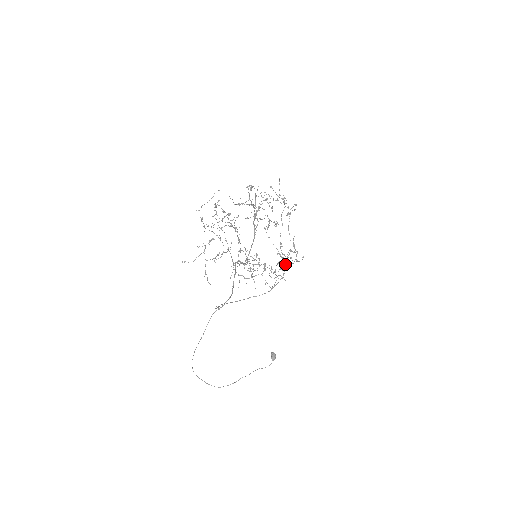
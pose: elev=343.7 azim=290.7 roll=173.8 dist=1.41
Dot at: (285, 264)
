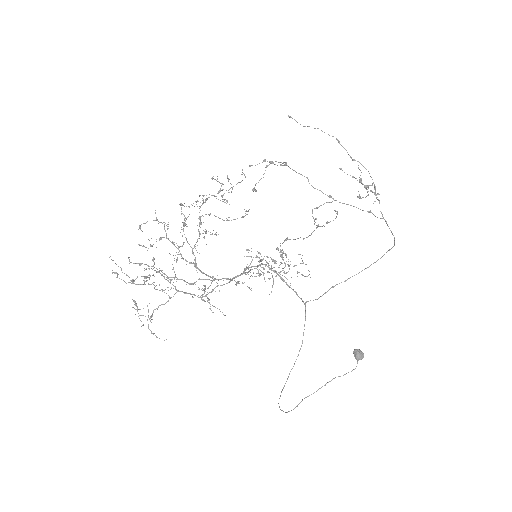
Dot at: (280, 252)
